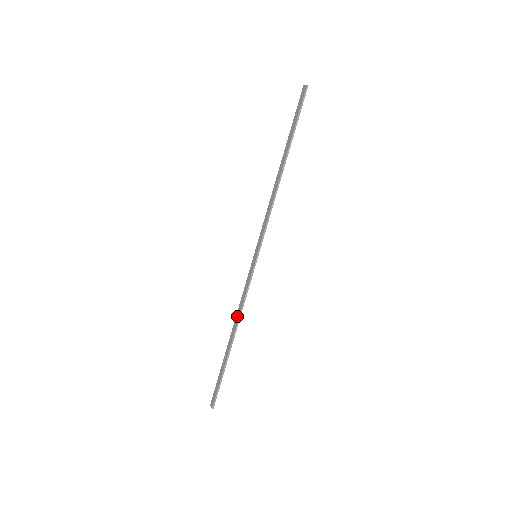
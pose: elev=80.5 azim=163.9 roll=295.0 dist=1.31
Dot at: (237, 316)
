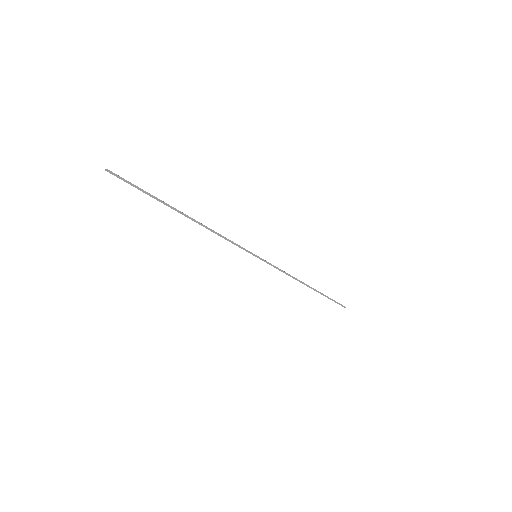
Dot at: occluded
